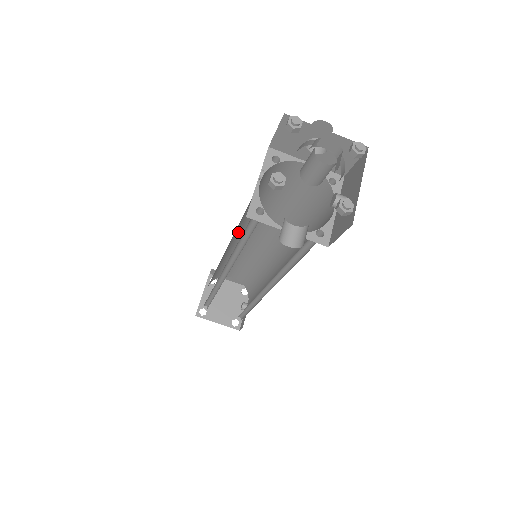
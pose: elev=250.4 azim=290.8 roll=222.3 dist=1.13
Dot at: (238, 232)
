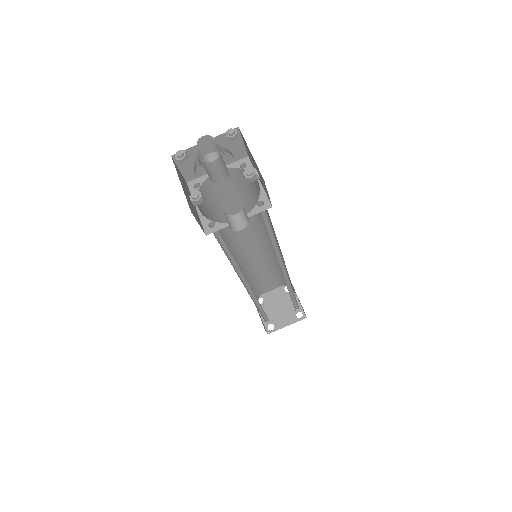
Dot at: occluded
